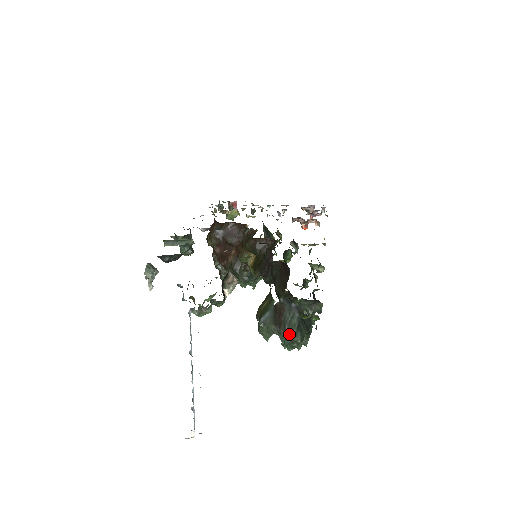
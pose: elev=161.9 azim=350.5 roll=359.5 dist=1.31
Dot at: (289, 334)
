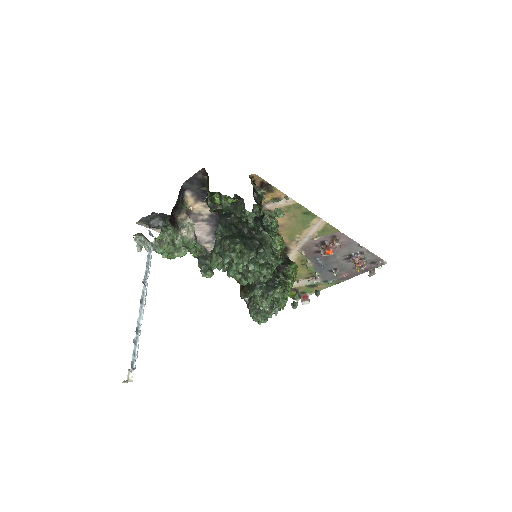
Dot at: (221, 242)
